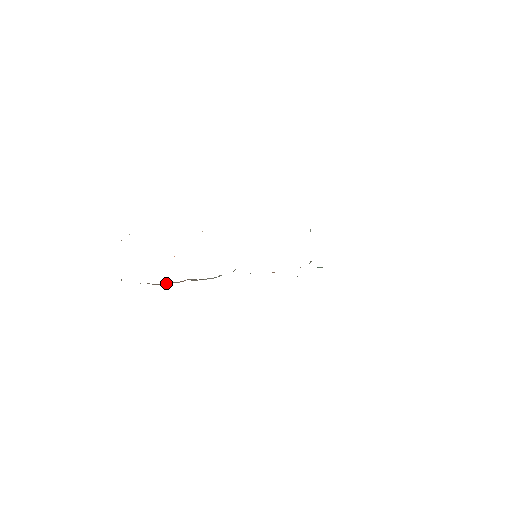
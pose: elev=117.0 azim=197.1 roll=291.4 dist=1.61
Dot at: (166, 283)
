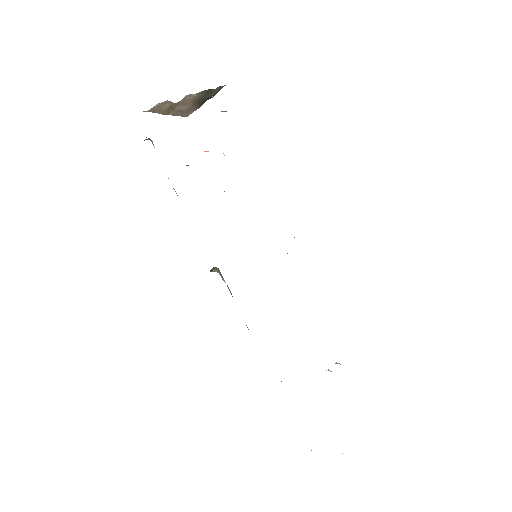
Dot at: occluded
